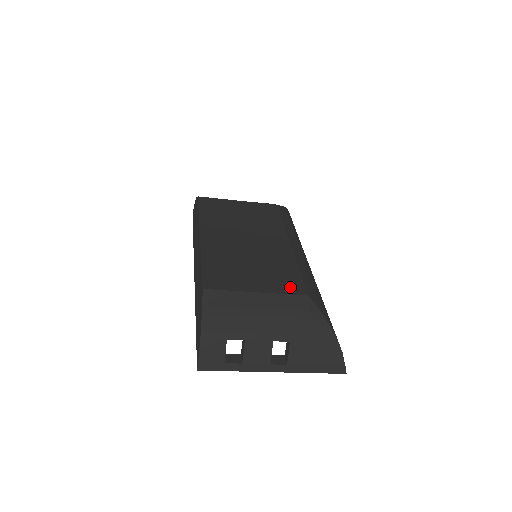
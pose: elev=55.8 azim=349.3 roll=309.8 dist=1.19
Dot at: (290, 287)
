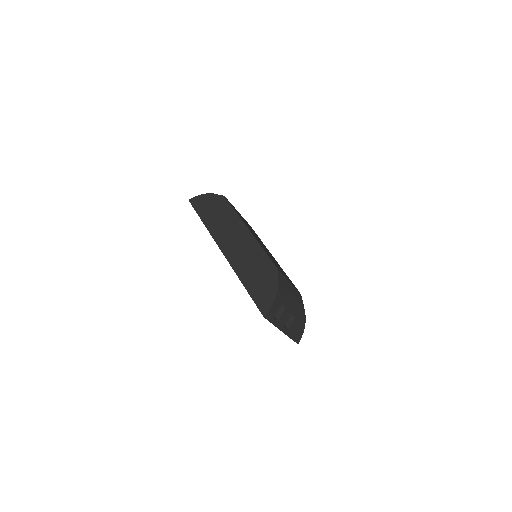
Dot at: (294, 286)
